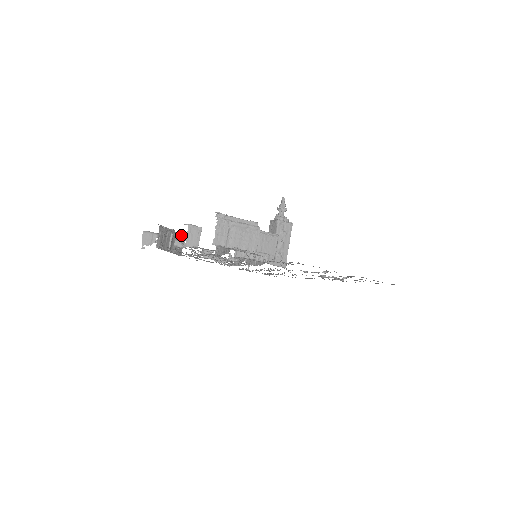
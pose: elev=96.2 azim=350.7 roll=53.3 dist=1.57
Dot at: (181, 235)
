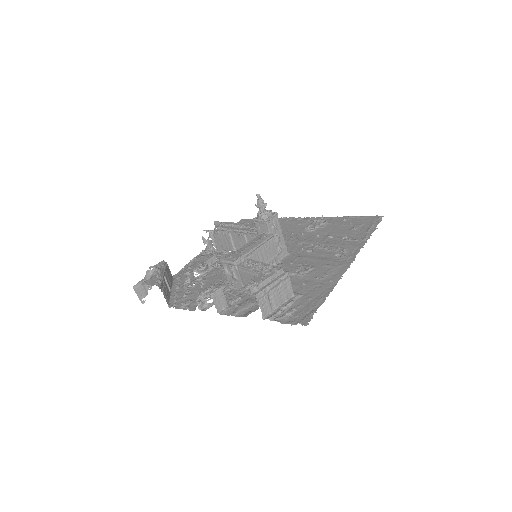
Dot at: (164, 264)
